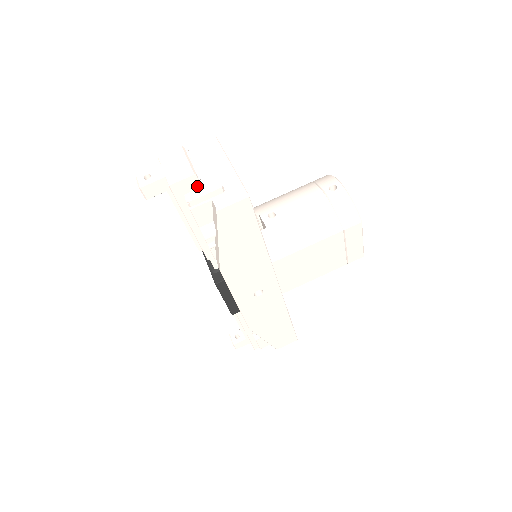
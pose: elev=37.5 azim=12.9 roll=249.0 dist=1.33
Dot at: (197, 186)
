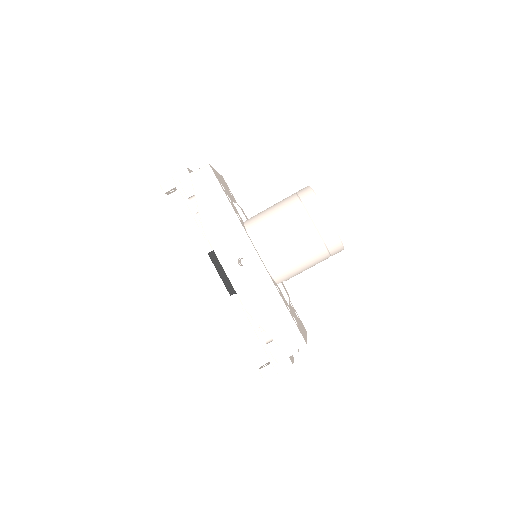
Dot at: occluded
